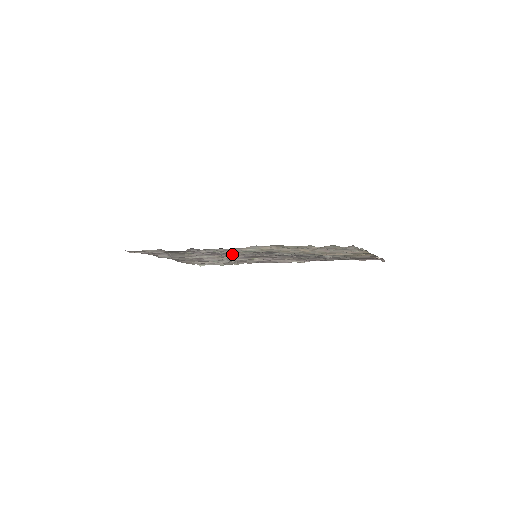
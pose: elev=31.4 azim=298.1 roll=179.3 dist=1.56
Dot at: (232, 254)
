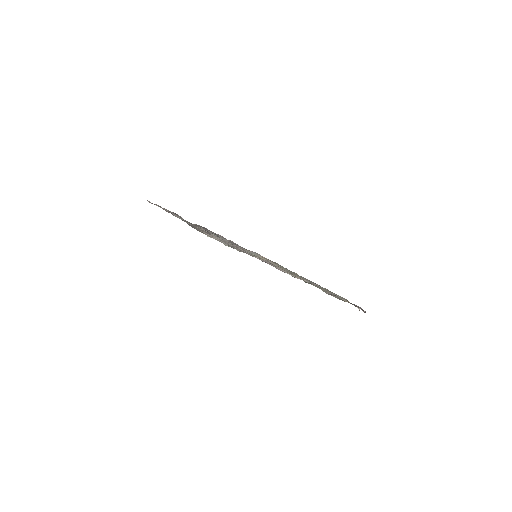
Dot at: occluded
